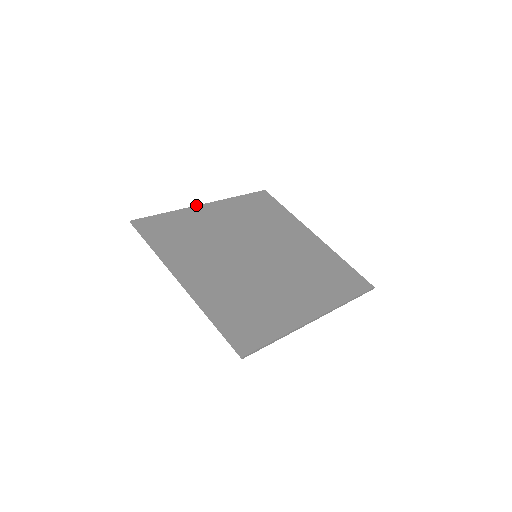
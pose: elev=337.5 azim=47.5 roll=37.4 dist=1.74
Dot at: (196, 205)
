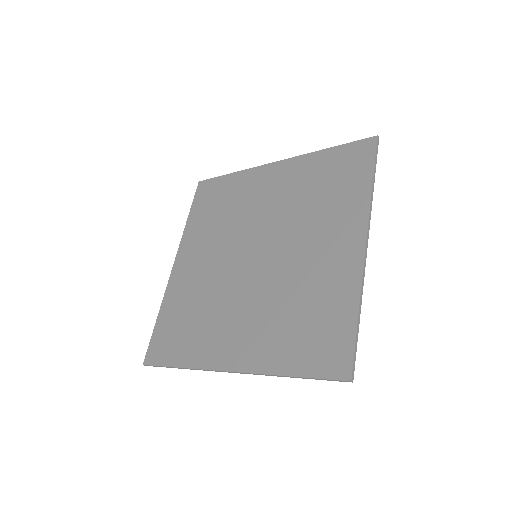
Dot at: (169, 277)
